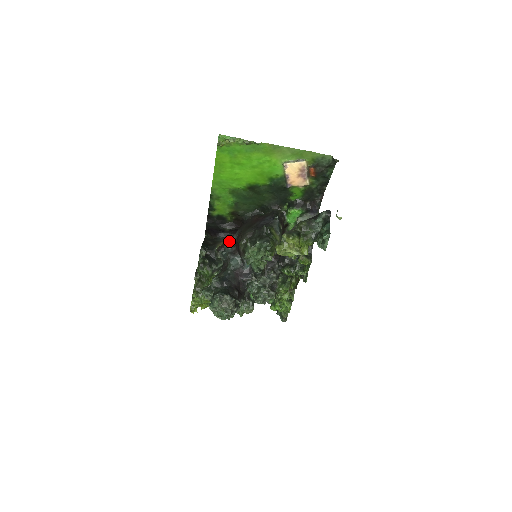
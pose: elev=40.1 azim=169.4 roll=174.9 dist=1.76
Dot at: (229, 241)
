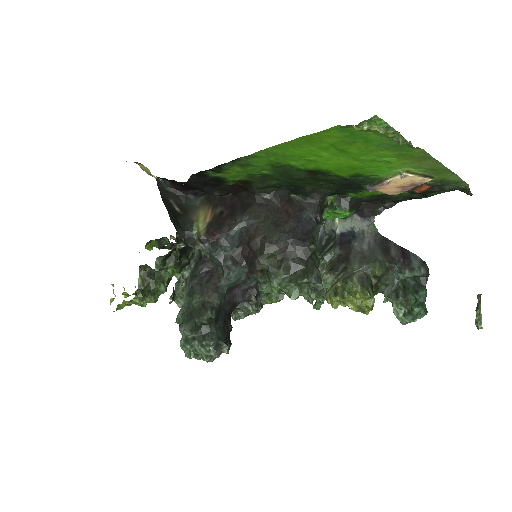
Dot at: (228, 232)
